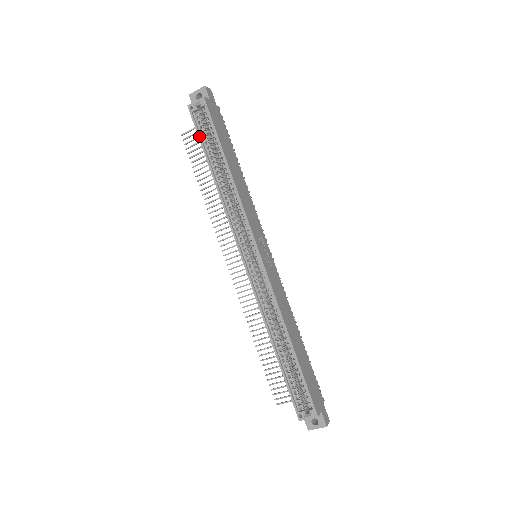
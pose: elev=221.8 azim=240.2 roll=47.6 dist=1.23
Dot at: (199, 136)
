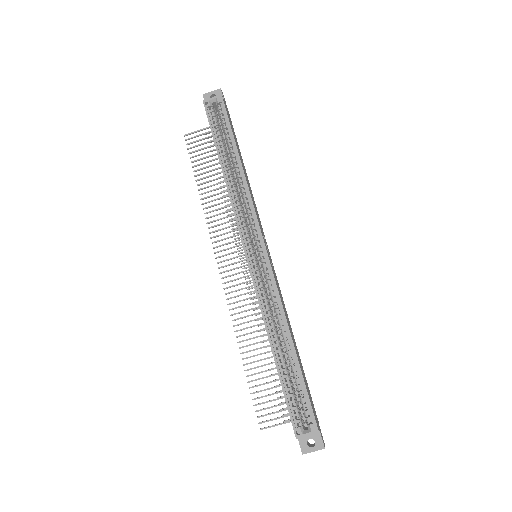
Dot at: (212, 129)
